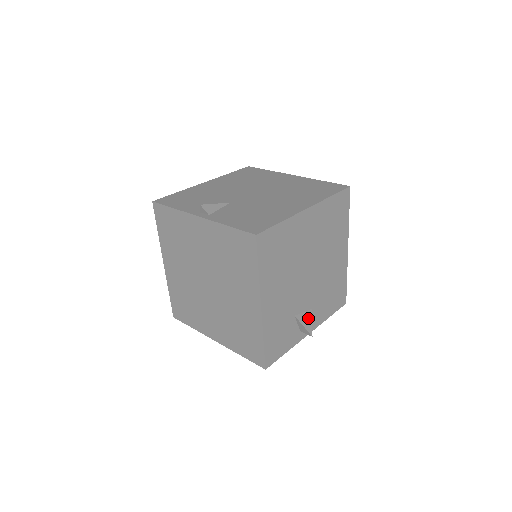
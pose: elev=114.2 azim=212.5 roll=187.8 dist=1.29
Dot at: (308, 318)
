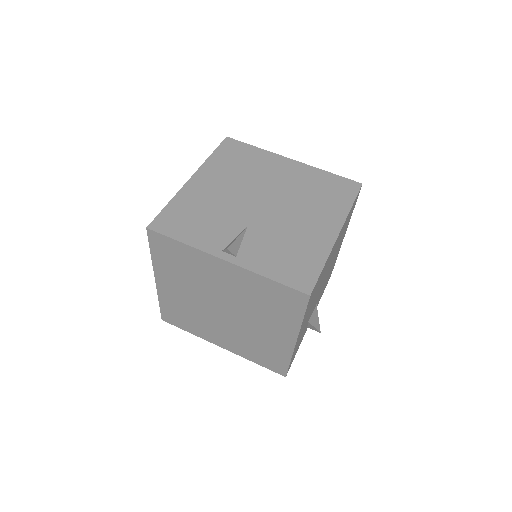
Dot at: (316, 316)
